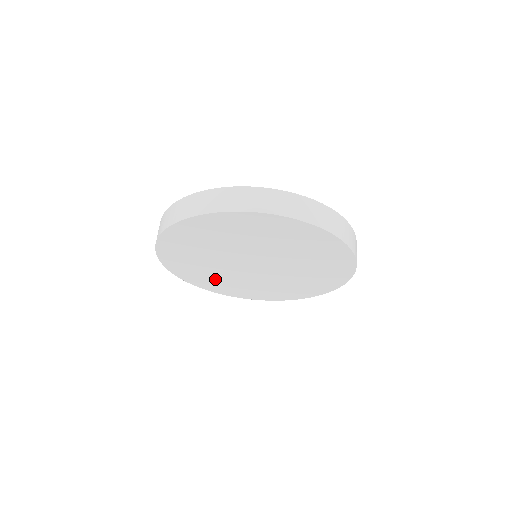
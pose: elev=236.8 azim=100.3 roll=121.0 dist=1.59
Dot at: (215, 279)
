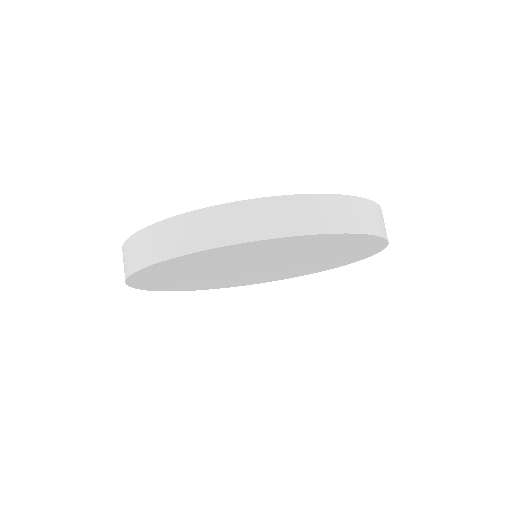
Dot at: (217, 283)
